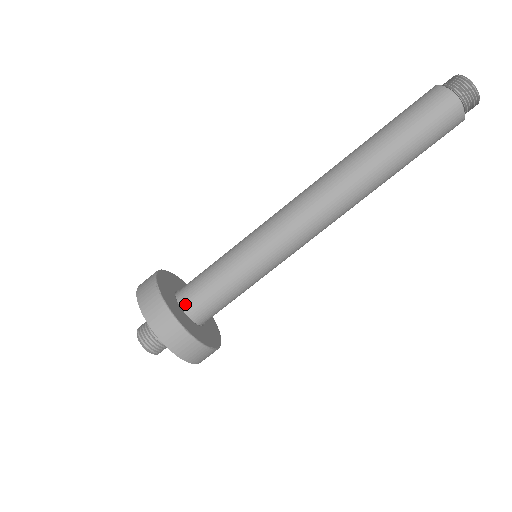
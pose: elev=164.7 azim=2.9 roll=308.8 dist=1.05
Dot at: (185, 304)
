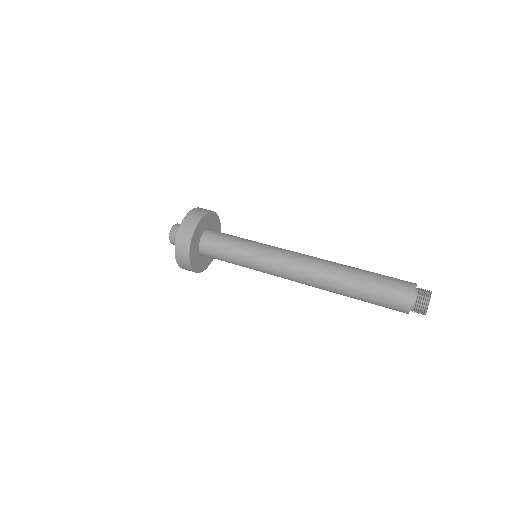
Dot at: (202, 244)
